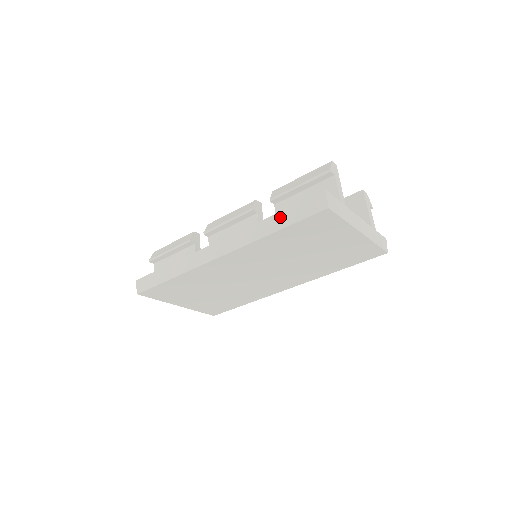
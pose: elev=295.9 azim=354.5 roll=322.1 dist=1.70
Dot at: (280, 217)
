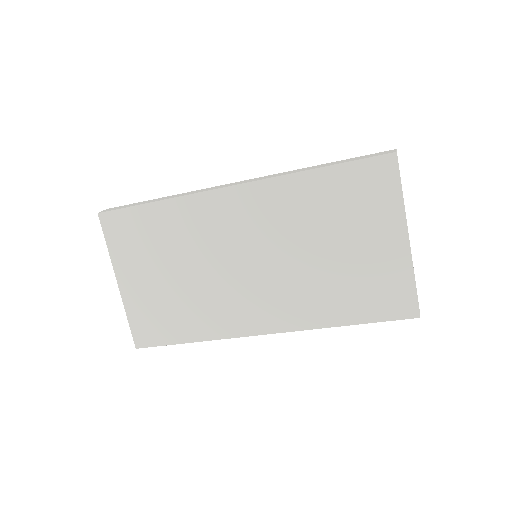
Dot at: (331, 163)
